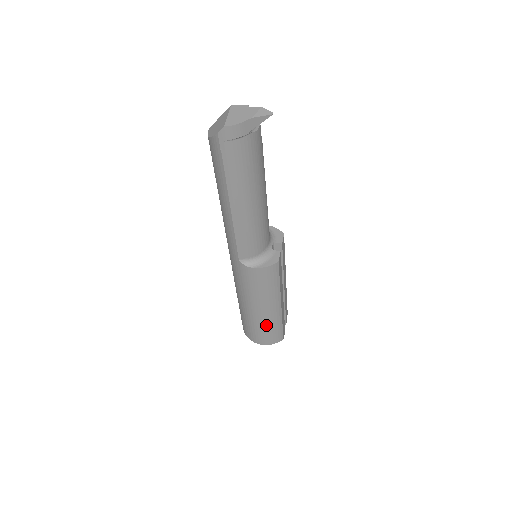
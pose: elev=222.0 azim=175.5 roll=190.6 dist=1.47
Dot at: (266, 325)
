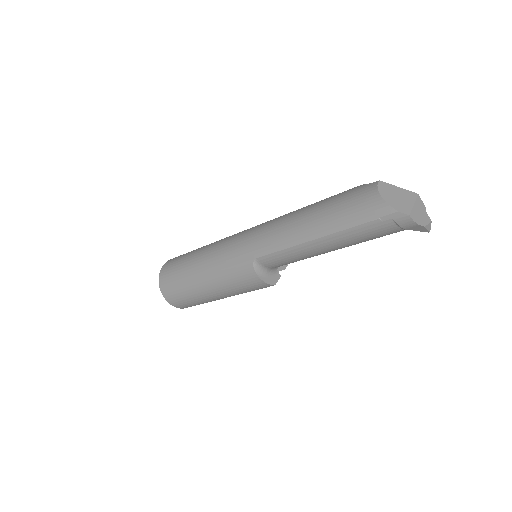
Dot at: (194, 297)
